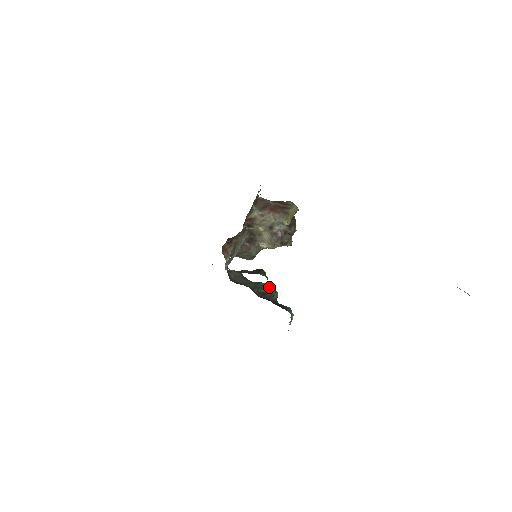
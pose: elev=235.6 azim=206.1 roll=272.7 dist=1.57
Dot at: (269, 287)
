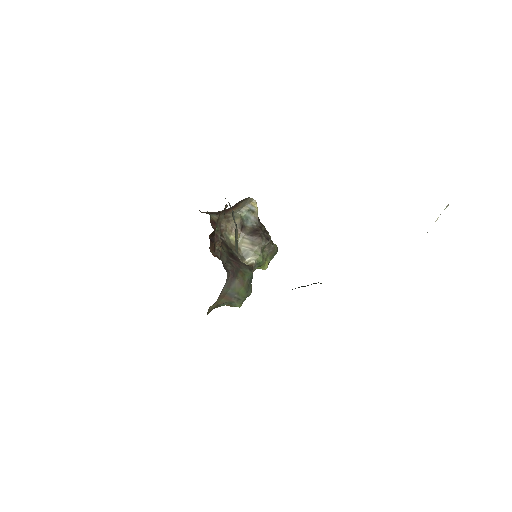
Dot at: occluded
